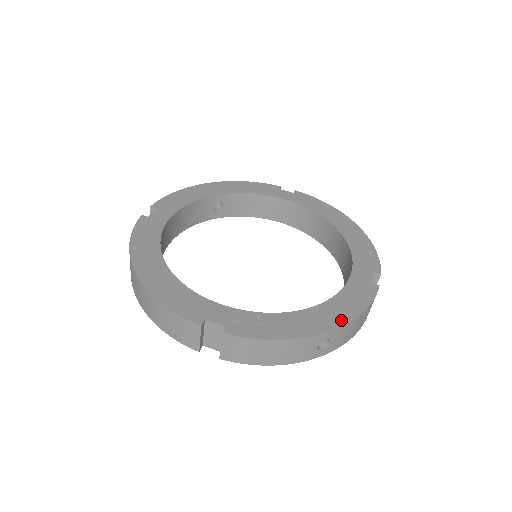
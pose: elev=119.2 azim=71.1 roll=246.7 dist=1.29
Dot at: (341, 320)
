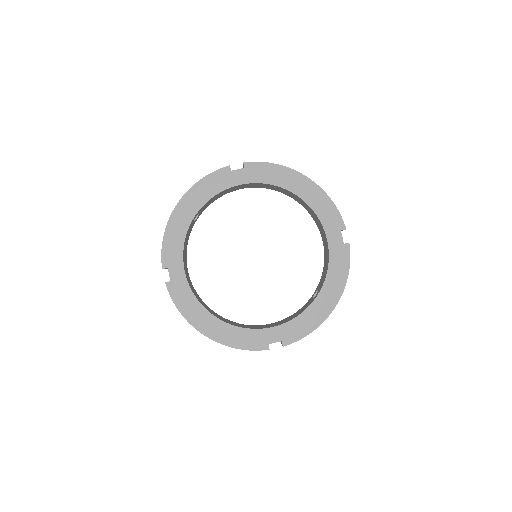
Dot at: (339, 292)
